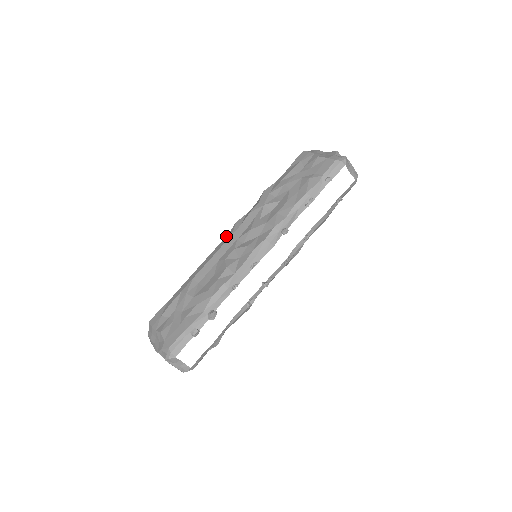
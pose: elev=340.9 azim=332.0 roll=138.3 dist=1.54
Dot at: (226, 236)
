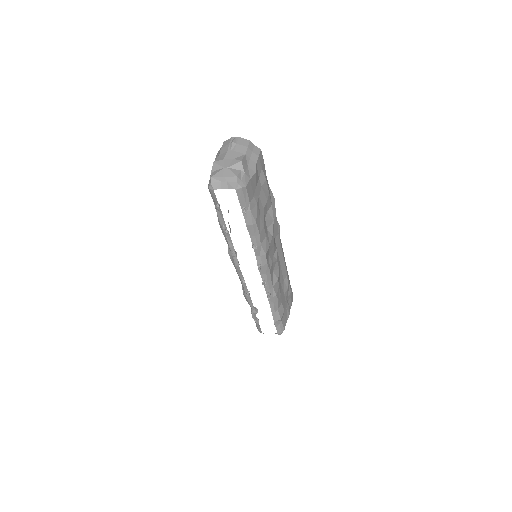
Dot at: occluded
